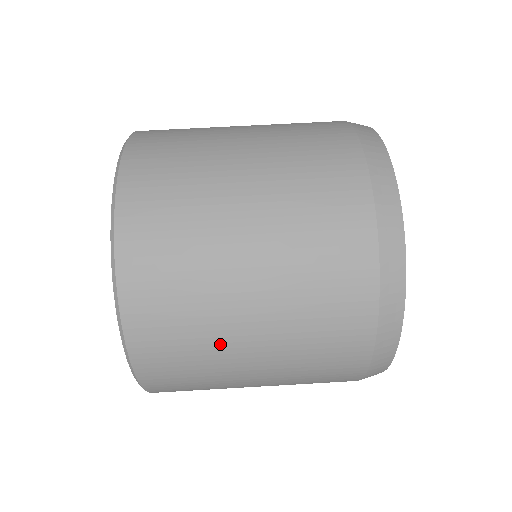
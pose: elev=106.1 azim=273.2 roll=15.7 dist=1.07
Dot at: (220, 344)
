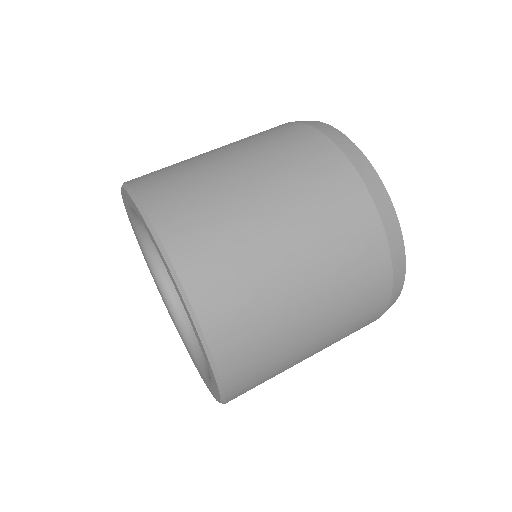
Dot at: (257, 246)
